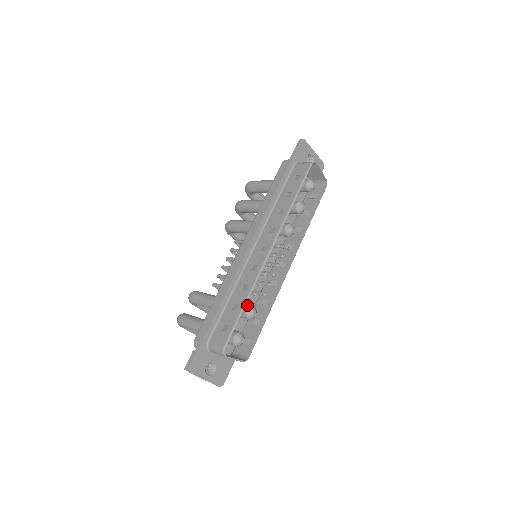
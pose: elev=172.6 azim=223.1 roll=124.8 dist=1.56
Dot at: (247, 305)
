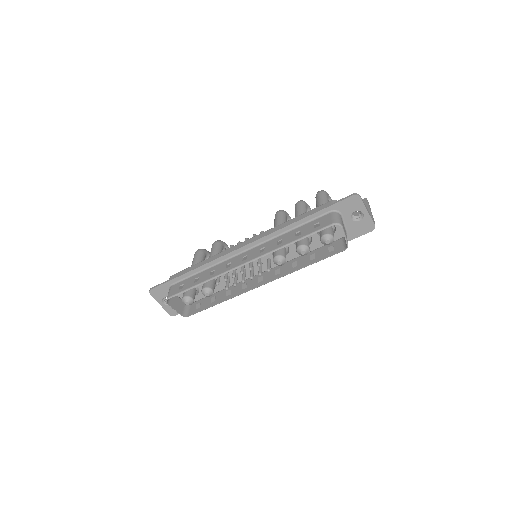
Dot at: (208, 285)
